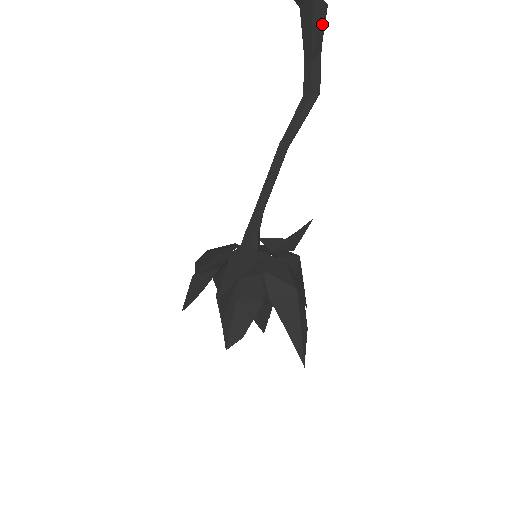
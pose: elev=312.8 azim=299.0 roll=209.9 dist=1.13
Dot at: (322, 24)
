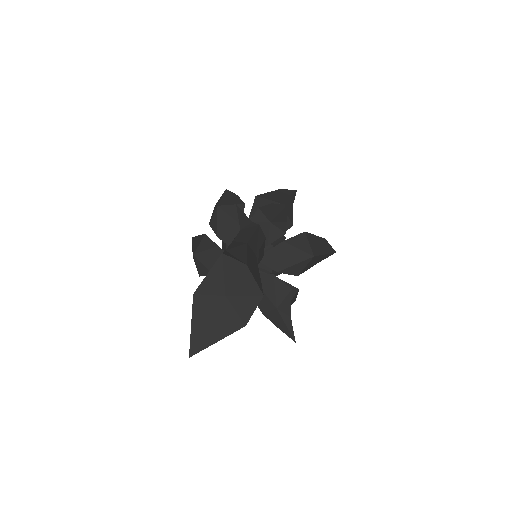
Dot at: occluded
